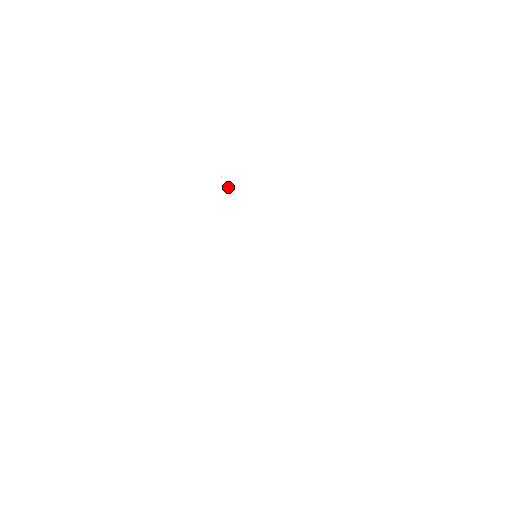
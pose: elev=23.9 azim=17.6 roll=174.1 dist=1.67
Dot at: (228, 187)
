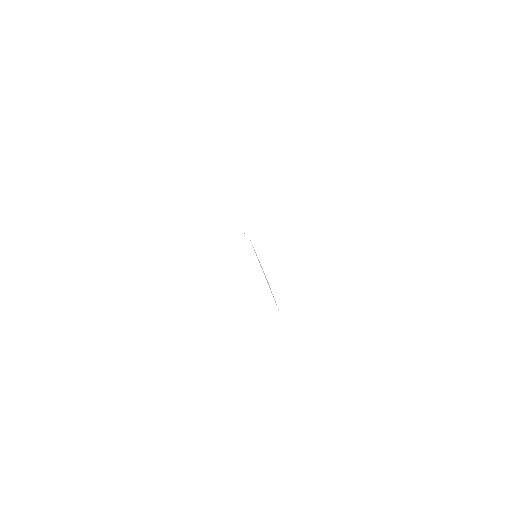
Dot at: occluded
